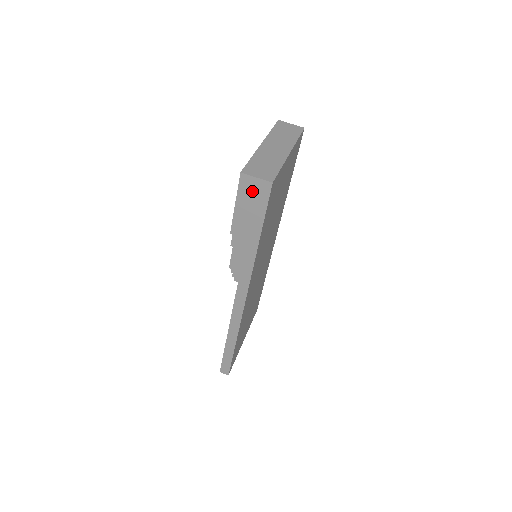
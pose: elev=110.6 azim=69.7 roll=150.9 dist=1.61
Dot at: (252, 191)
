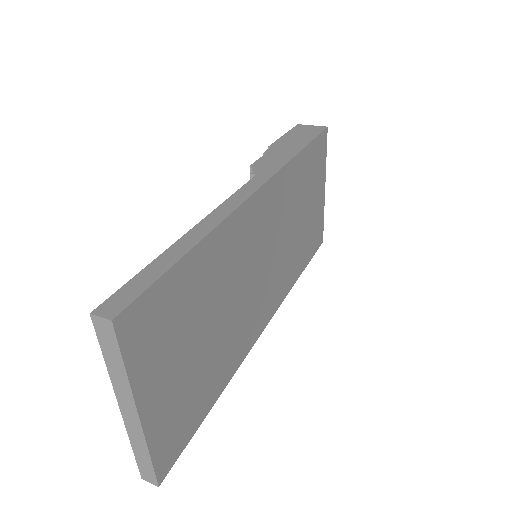
Dot at: (305, 130)
